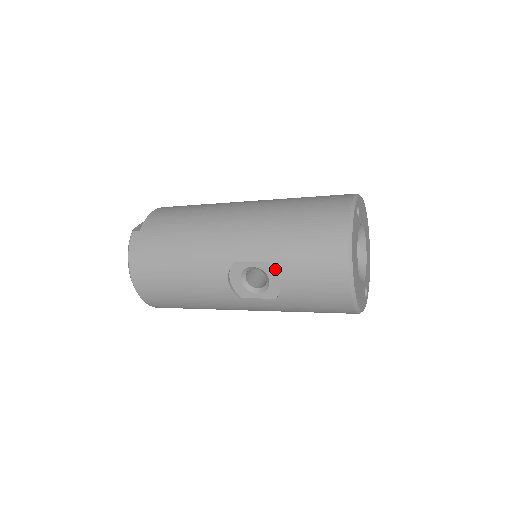
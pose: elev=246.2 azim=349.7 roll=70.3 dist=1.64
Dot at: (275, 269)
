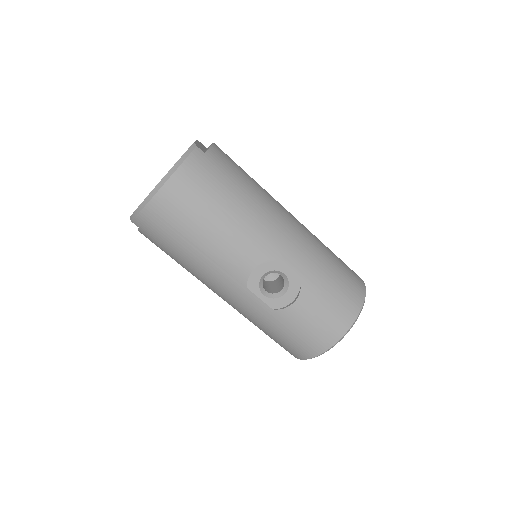
Dot at: (301, 291)
